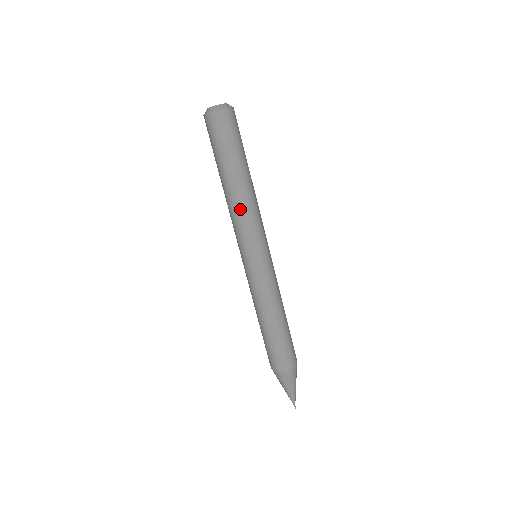
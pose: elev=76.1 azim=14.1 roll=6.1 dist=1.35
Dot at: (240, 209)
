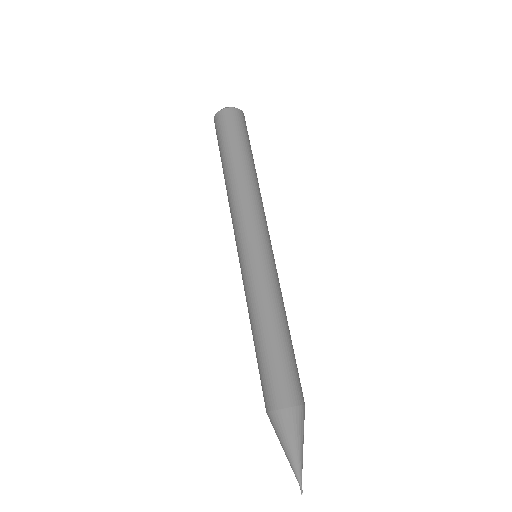
Dot at: (248, 193)
